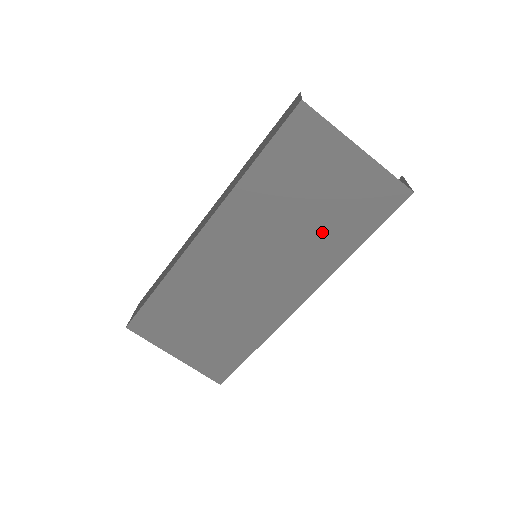
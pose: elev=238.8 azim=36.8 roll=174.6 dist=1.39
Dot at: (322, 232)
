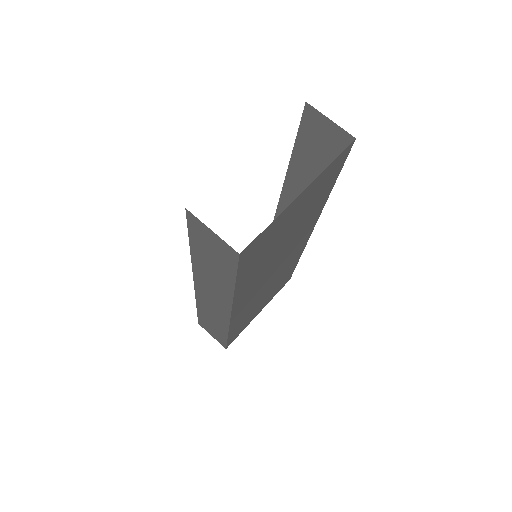
Dot at: (304, 221)
